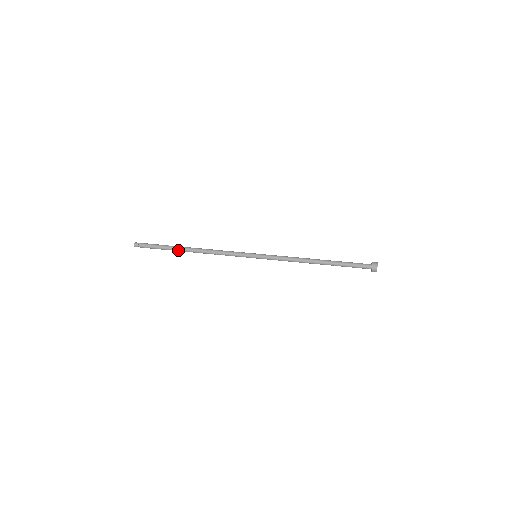
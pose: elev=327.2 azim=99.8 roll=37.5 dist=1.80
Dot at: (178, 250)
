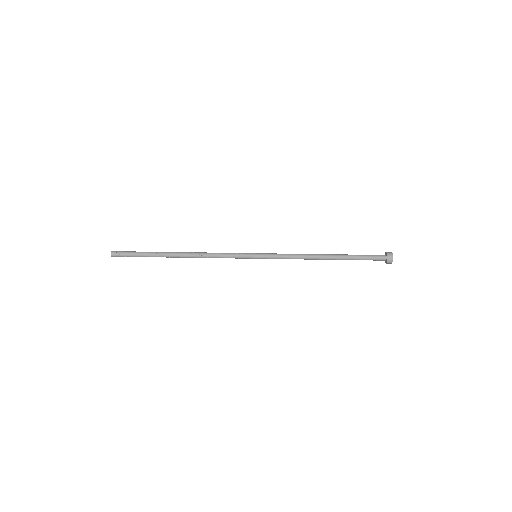
Dot at: (164, 256)
